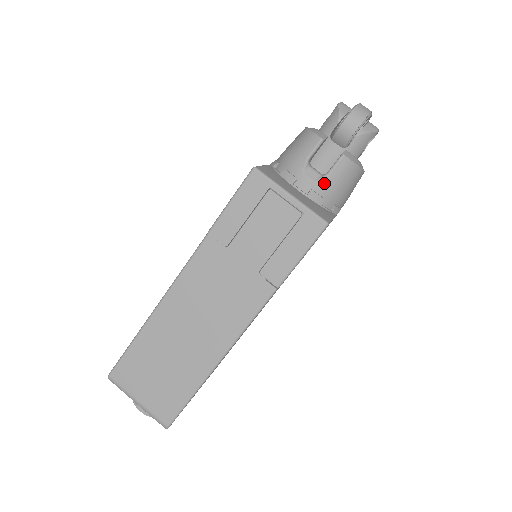
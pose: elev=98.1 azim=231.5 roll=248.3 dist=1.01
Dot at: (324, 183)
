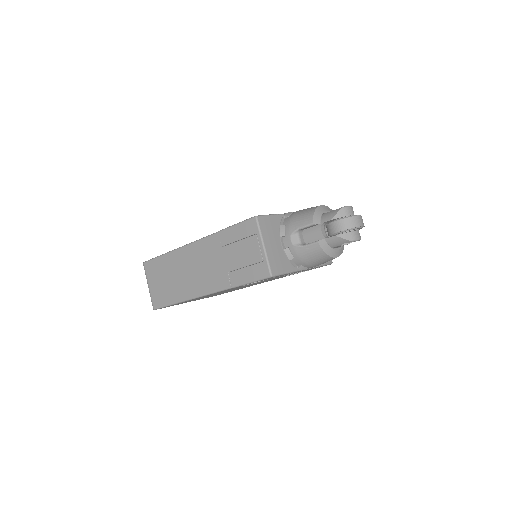
Dot at: (298, 249)
